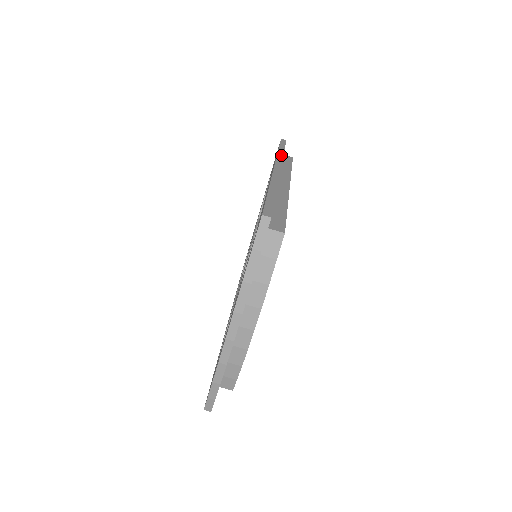
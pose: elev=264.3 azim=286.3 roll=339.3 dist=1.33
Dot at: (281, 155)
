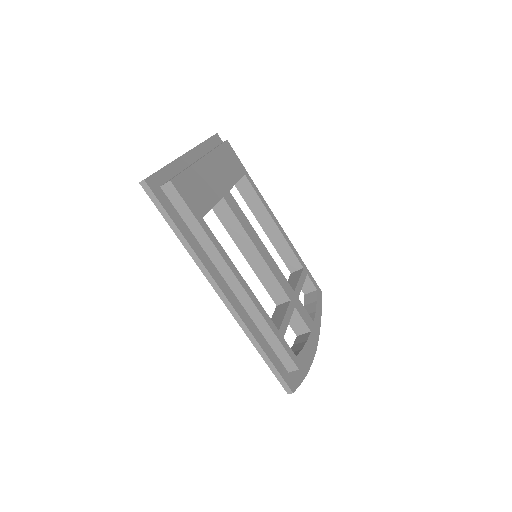
Dot at: (194, 256)
